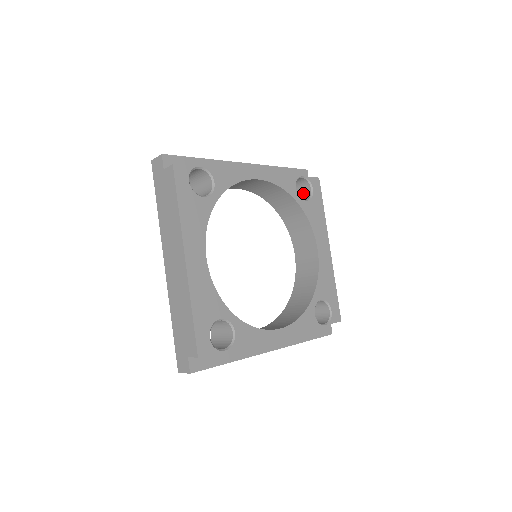
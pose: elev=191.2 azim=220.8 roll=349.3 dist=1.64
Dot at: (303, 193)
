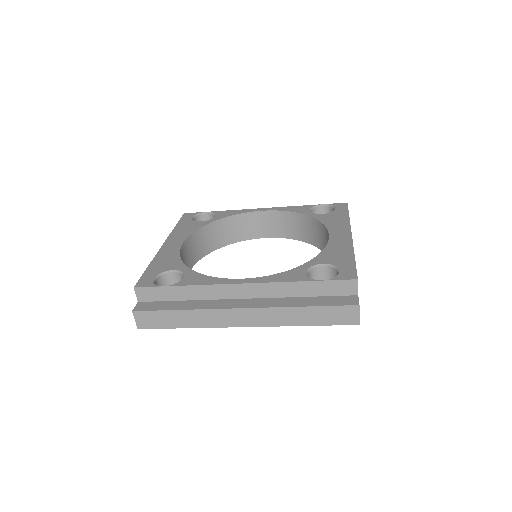
Dot at: occluded
